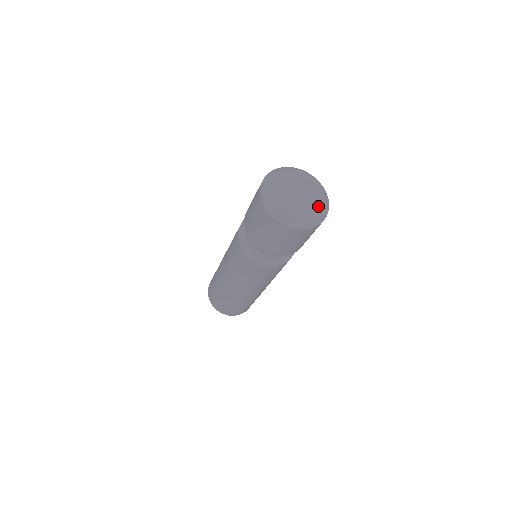
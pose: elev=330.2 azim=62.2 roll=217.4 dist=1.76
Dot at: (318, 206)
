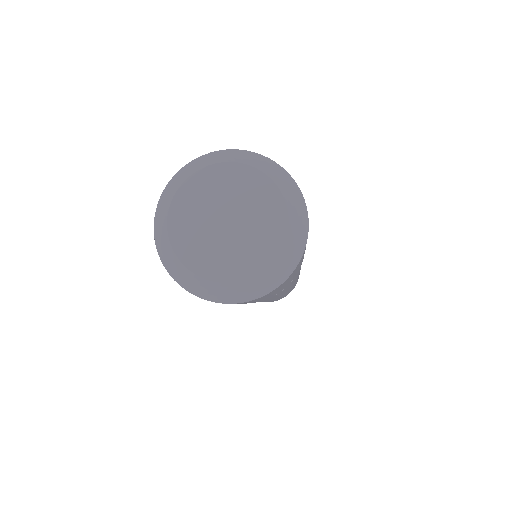
Dot at: (252, 267)
